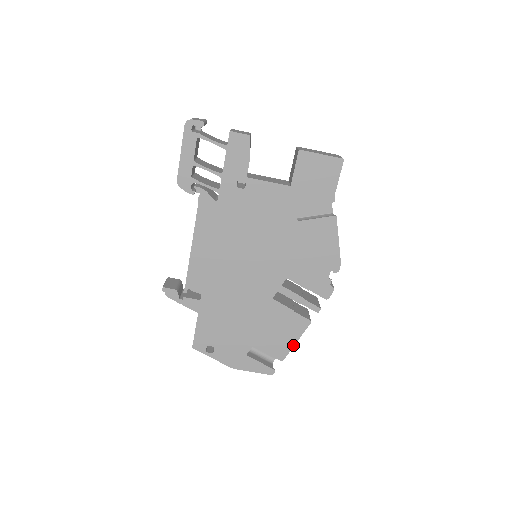
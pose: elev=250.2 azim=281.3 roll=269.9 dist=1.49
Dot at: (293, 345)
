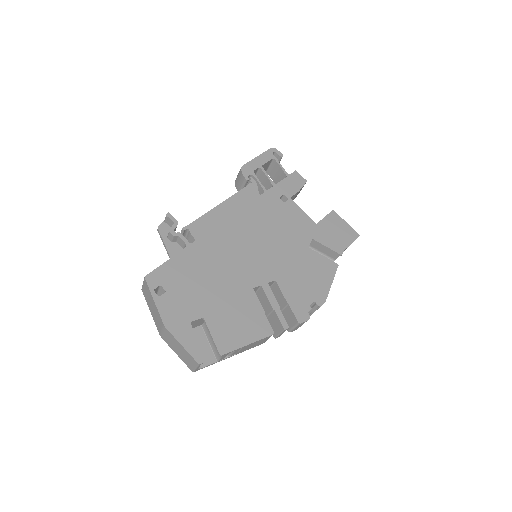
Dot at: (243, 345)
